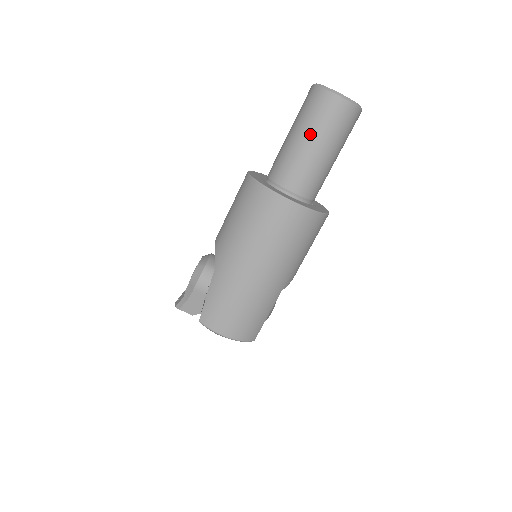
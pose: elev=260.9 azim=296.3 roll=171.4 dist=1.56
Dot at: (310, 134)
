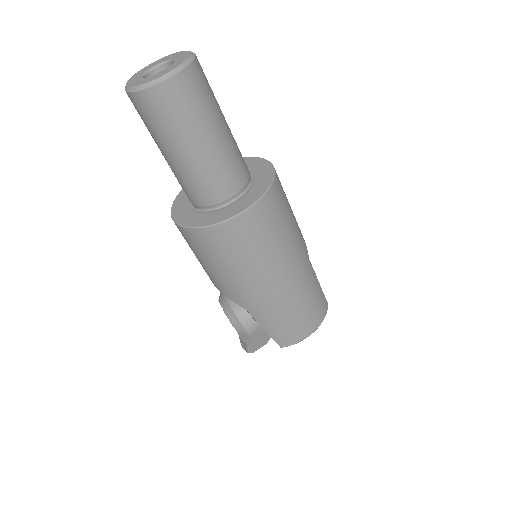
Dot at: (186, 140)
